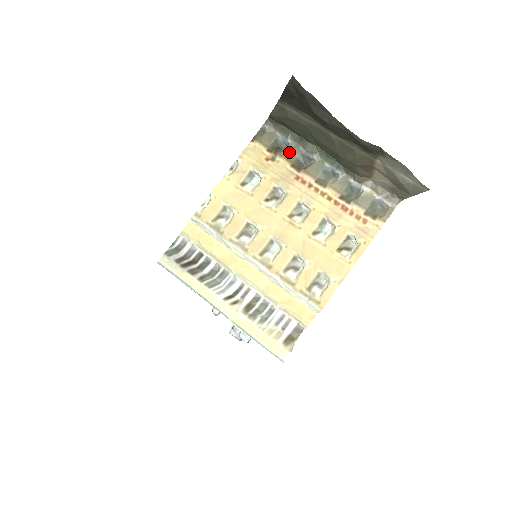
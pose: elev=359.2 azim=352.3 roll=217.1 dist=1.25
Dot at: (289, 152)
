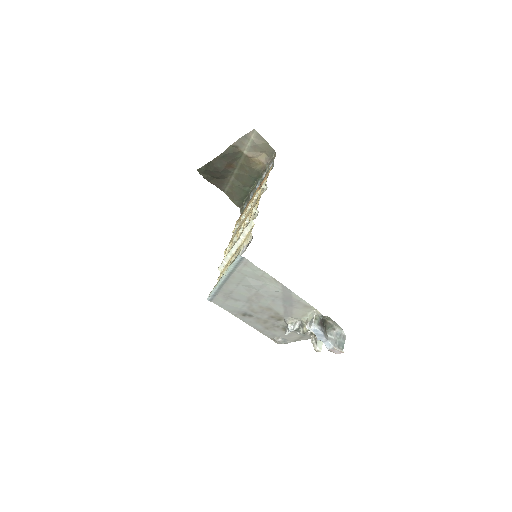
Dot at: occluded
